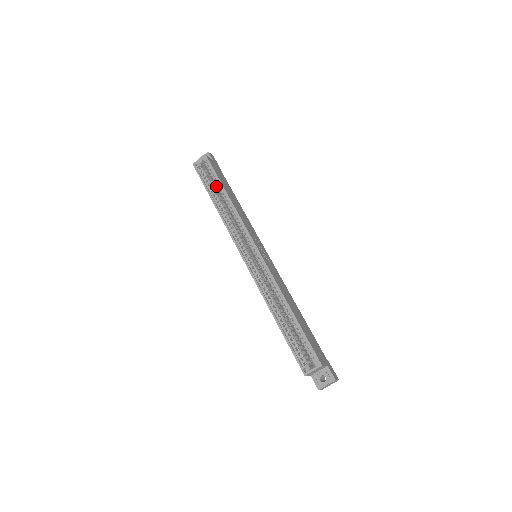
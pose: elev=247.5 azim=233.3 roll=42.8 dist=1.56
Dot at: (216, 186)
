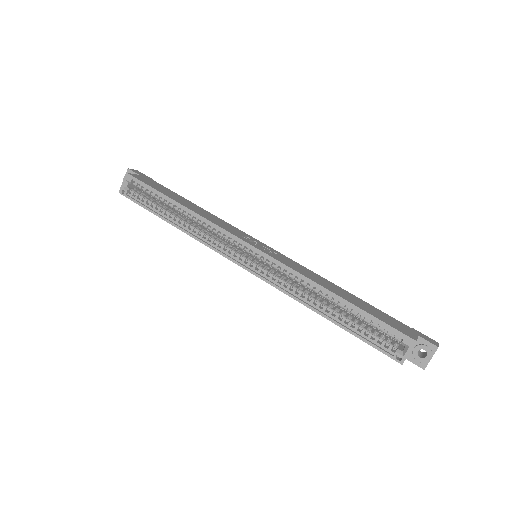
Dot at: (161, 202)
